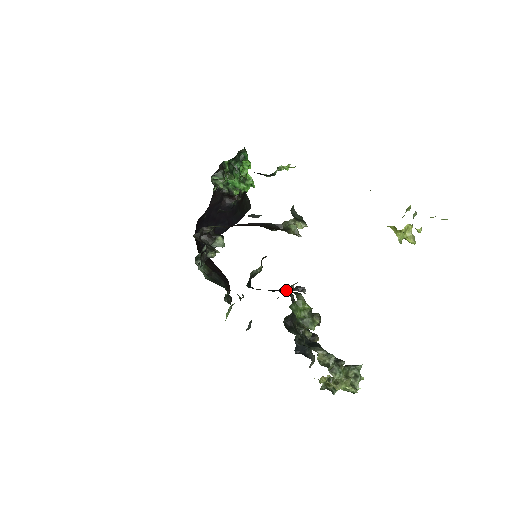
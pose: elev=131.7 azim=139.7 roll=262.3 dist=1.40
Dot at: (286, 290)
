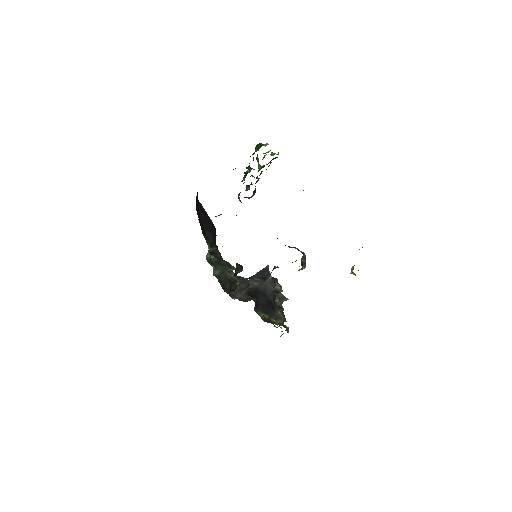
Dot at: (274, 298)
